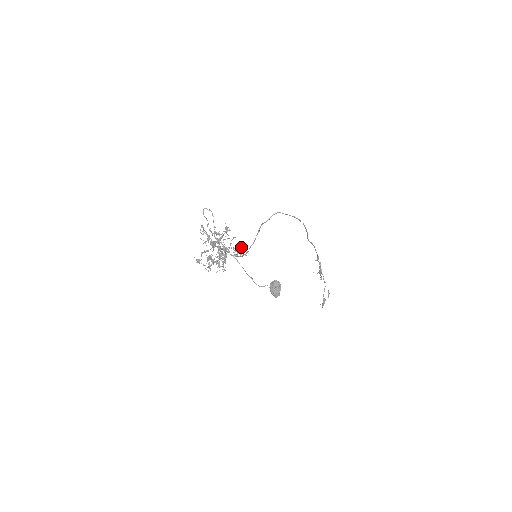
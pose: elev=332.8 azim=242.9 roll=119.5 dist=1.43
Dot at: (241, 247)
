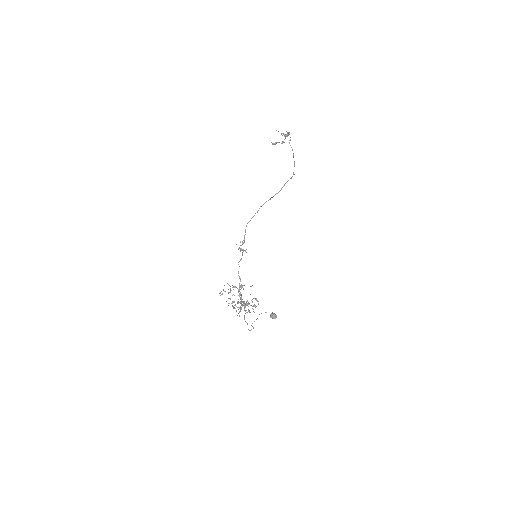
Dot at: occluded
